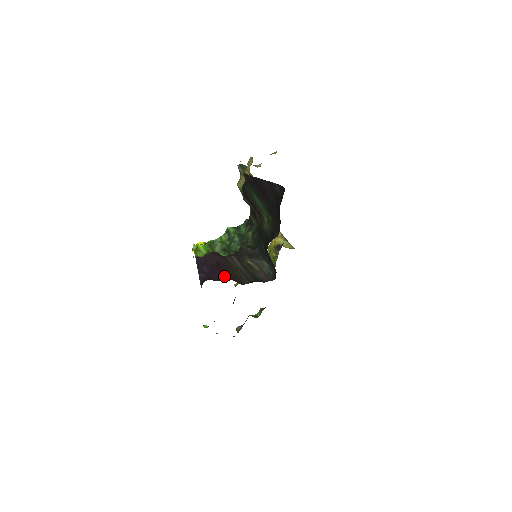
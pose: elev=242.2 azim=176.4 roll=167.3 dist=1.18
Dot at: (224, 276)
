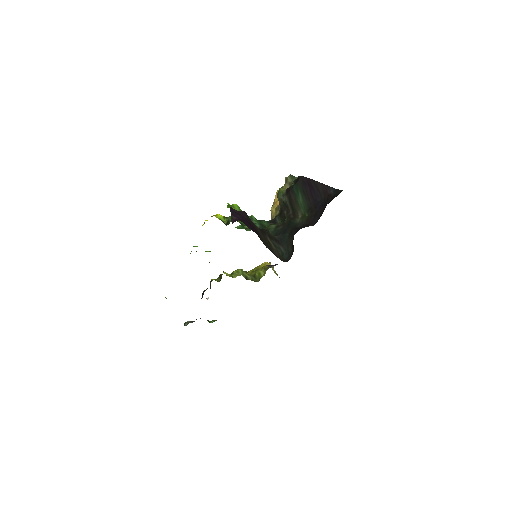
Dot at: (253, 229)
